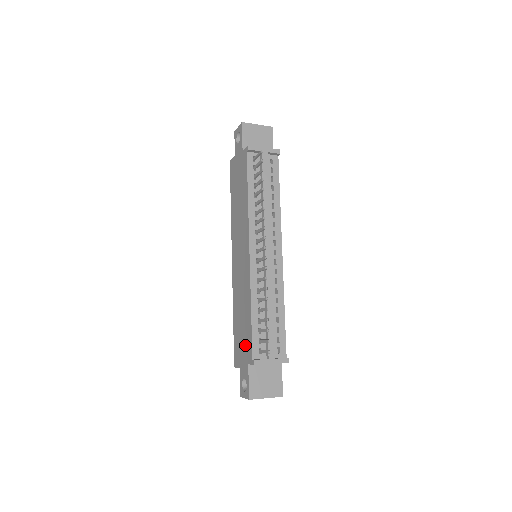
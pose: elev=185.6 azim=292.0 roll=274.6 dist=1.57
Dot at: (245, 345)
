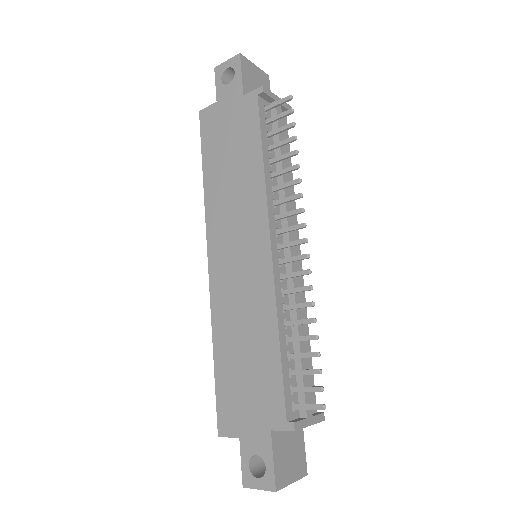
Dot at: (259, 398)
